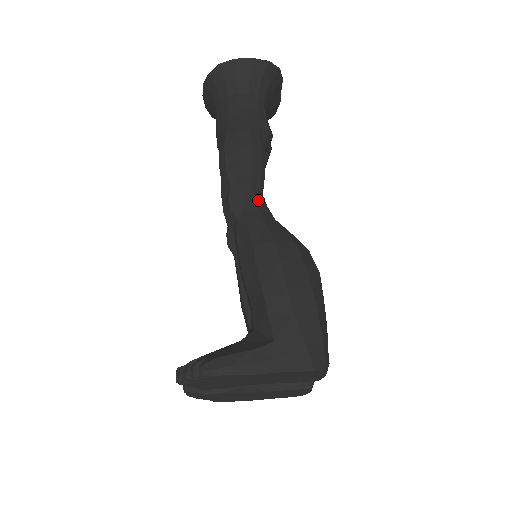
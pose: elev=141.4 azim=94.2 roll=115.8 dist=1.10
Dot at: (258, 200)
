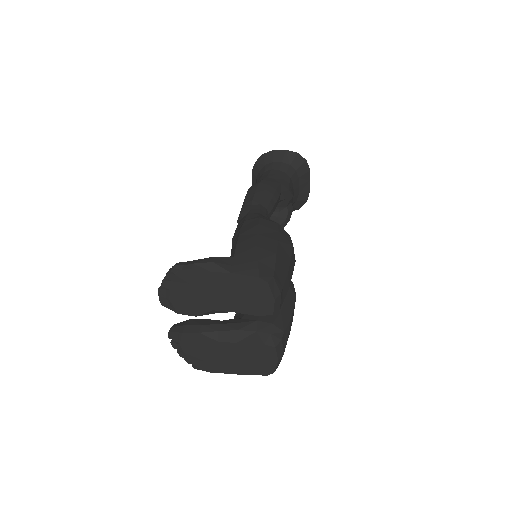
Dot at: (262, 211)
